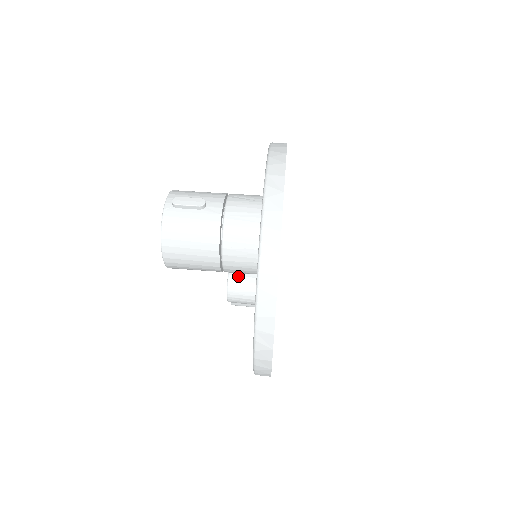
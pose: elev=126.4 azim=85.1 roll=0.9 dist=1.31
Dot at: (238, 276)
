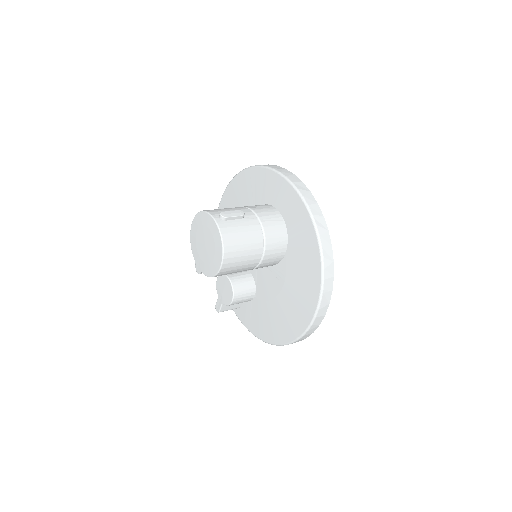
Dot at: (237, 279)
